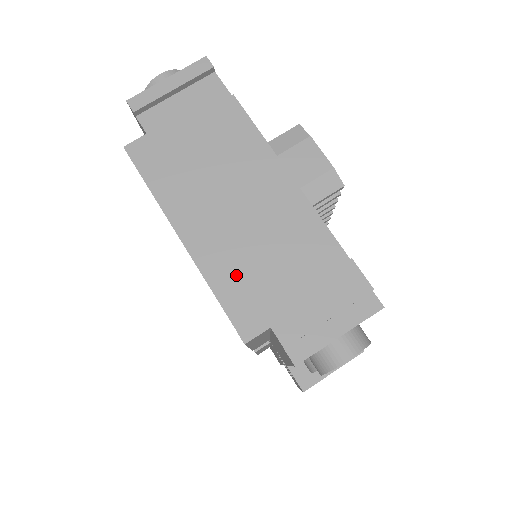
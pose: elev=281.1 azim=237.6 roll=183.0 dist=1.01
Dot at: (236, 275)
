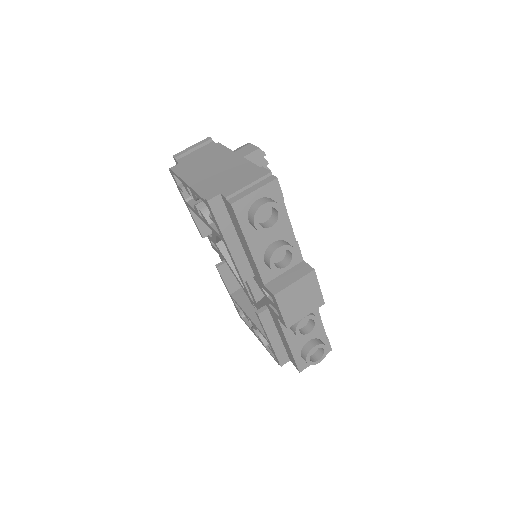
Dot at: (209, 186)
